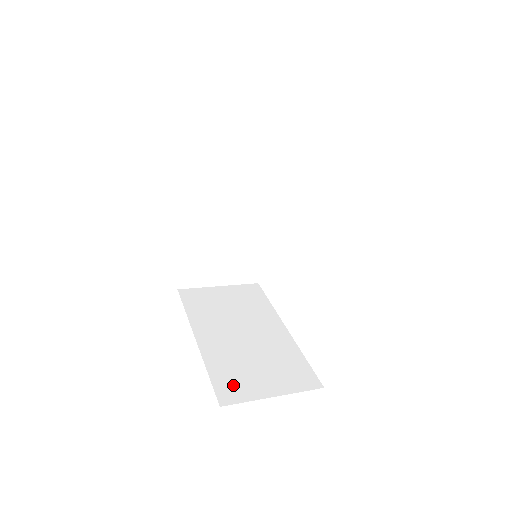
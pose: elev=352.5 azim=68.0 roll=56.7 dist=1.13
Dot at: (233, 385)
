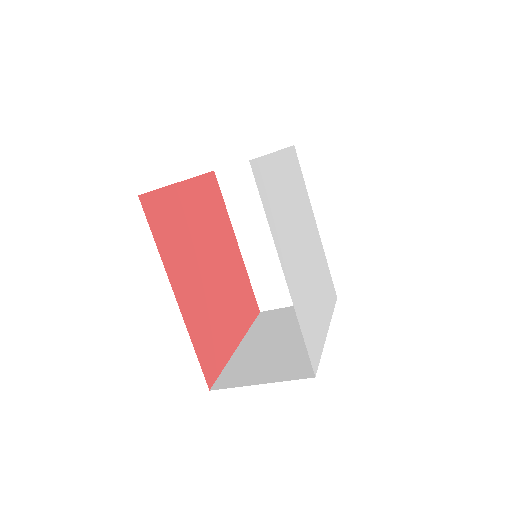
Dot at: (235, 376)
